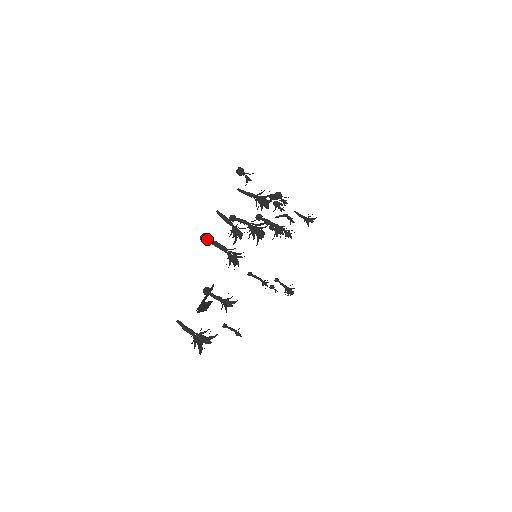
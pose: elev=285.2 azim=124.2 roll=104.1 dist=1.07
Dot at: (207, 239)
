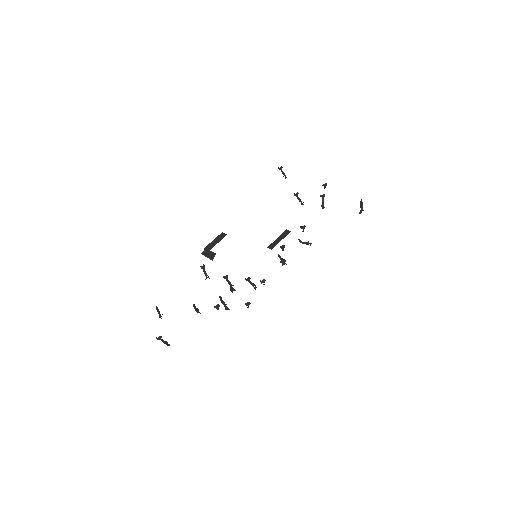
Dot at: (159, 339)
